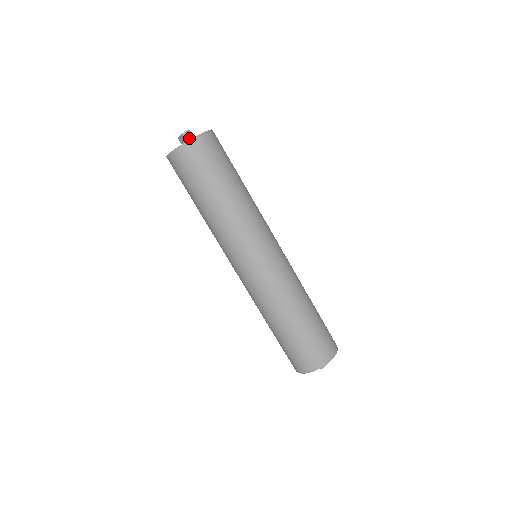
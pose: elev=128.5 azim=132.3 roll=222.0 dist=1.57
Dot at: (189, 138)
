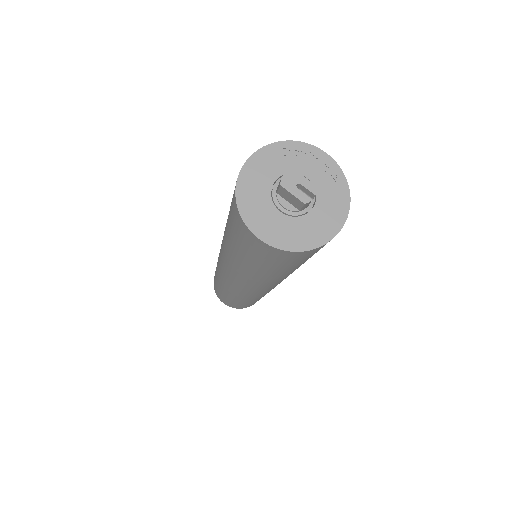
Dot at: (308, 205)
